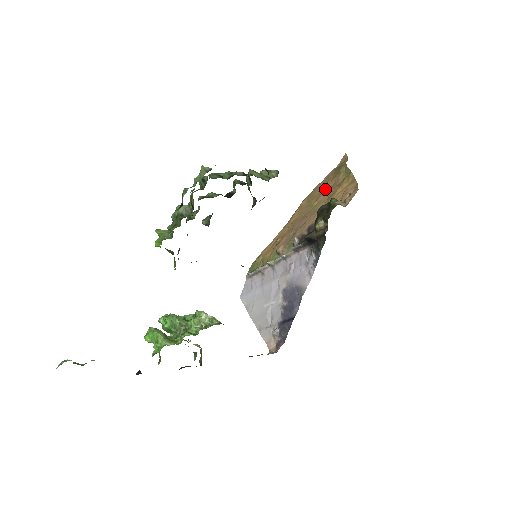
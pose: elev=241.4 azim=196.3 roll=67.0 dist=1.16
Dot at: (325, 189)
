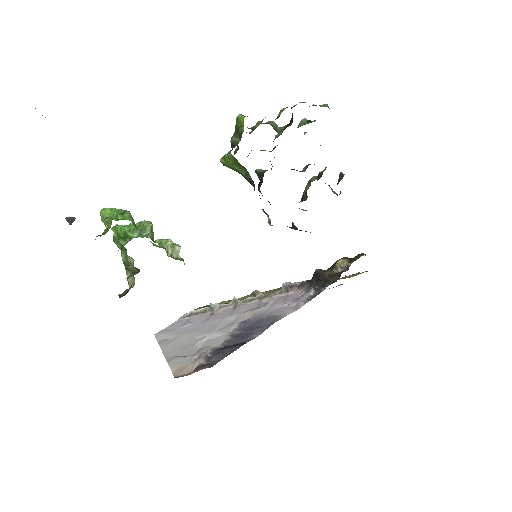
Dot at: occluded
